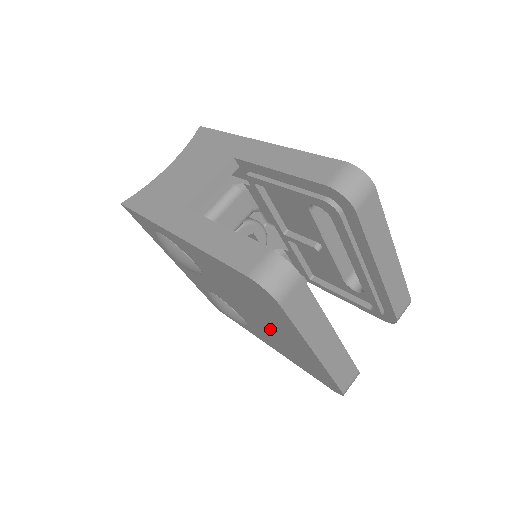
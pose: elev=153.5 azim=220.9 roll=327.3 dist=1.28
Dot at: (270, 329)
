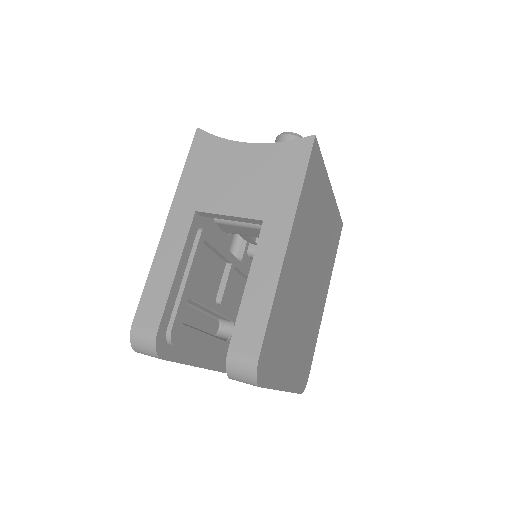
Dot at: occluded
